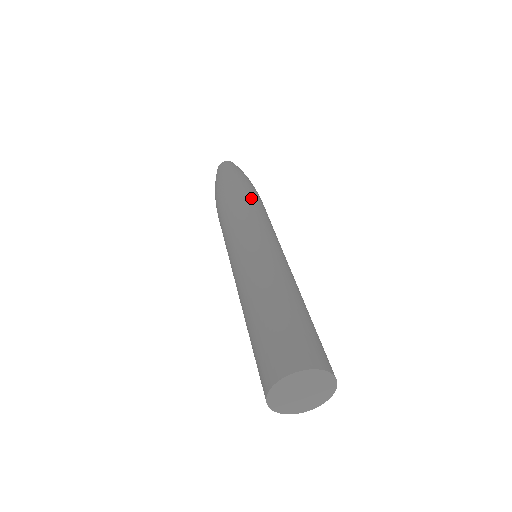
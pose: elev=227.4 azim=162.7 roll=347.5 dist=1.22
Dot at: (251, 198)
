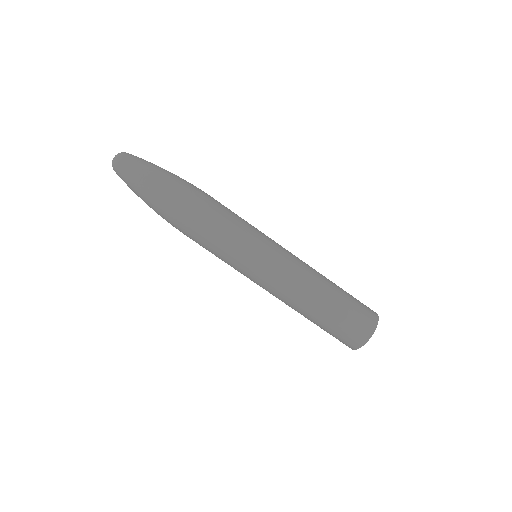
Dot at: (220, 204)
